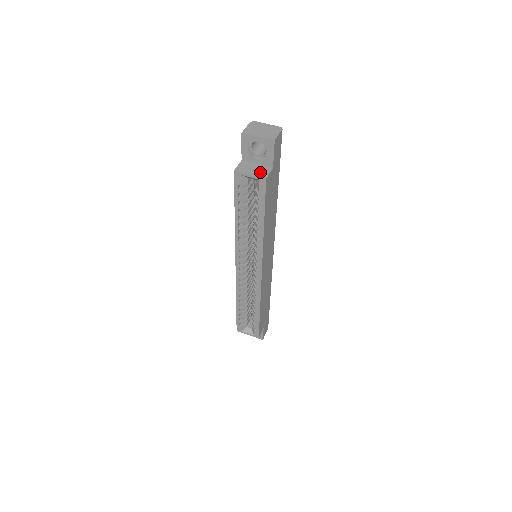
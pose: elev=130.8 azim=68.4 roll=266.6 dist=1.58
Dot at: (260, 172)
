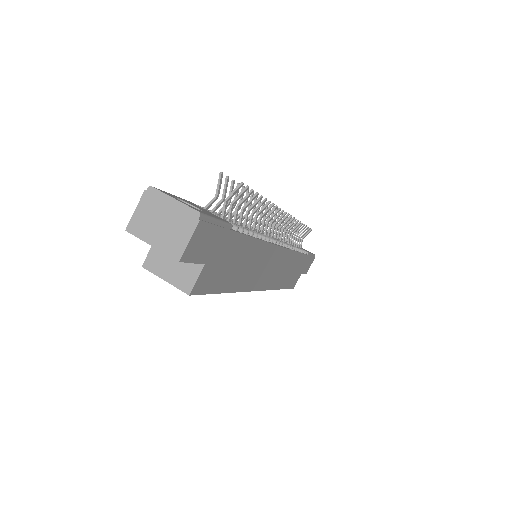
Dot at: (181, 276)
